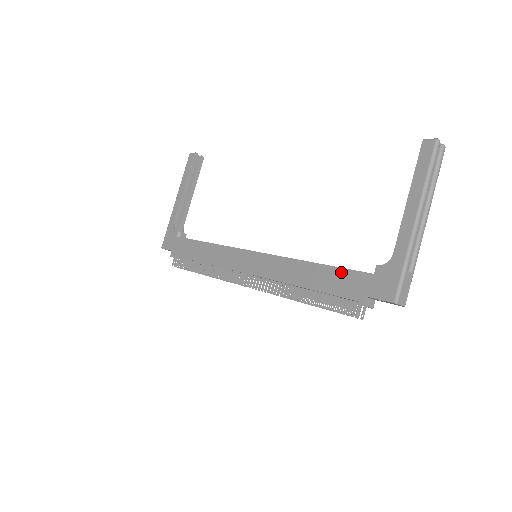
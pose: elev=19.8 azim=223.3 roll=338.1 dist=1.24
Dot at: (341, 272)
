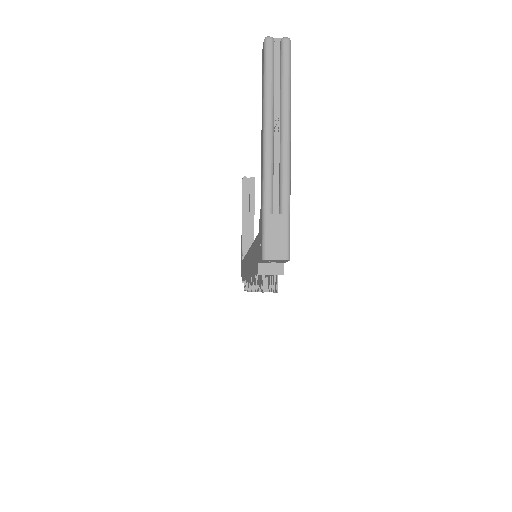
Dot at: (255, 243)
